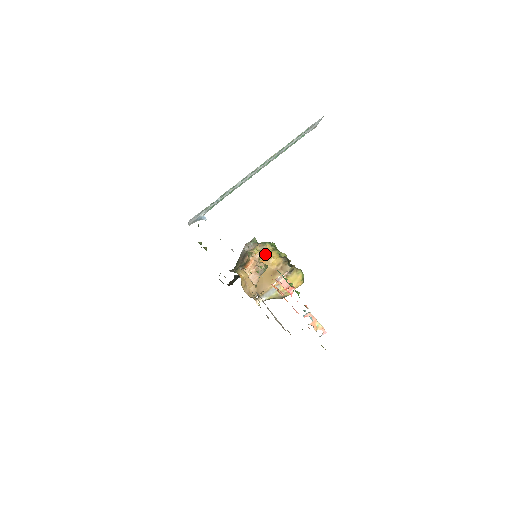
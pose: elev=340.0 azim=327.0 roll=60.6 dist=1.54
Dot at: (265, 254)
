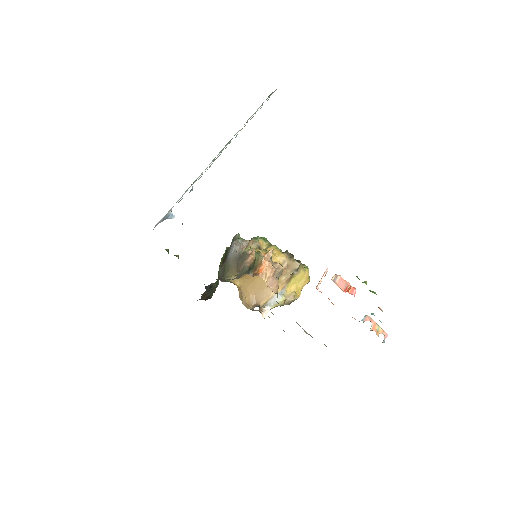
Dot at: (264, 252)
